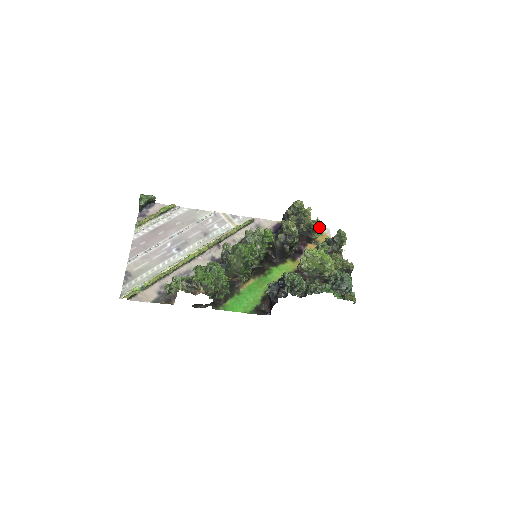
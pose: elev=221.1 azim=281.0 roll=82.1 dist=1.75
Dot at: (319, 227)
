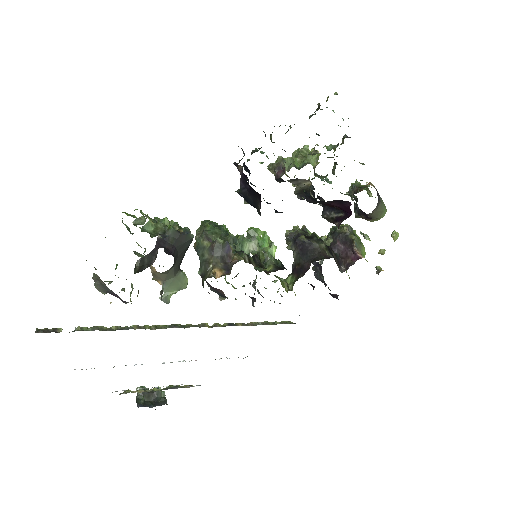
Dot at: (342, 225)
